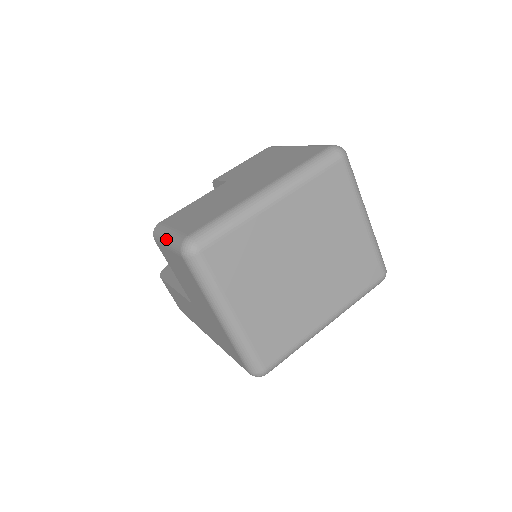
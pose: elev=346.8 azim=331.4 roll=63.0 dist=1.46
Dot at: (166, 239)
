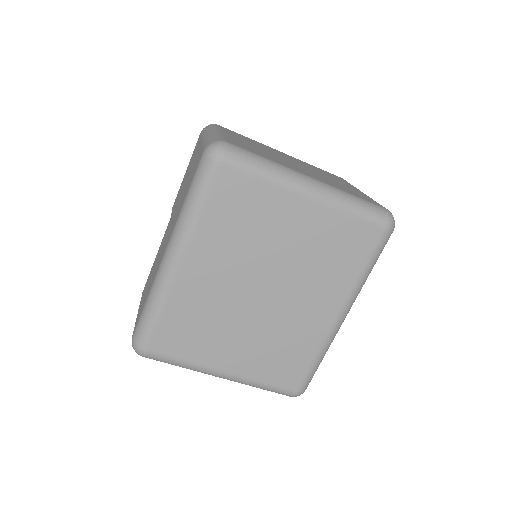
Dot at: occluded
